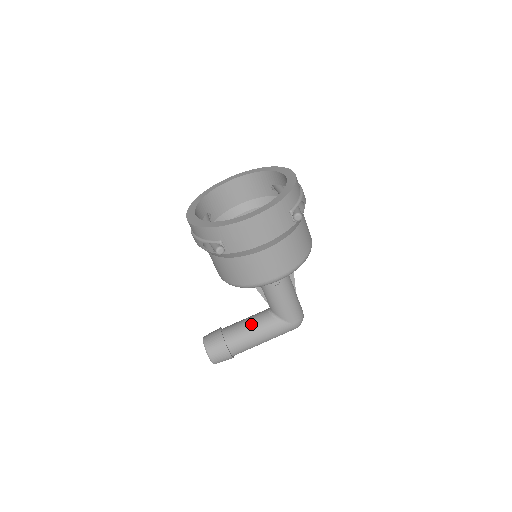
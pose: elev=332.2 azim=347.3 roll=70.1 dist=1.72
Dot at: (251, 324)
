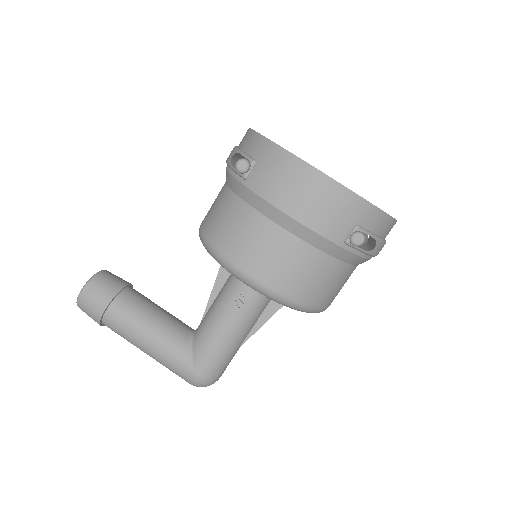
Dot at: (161, 316)
